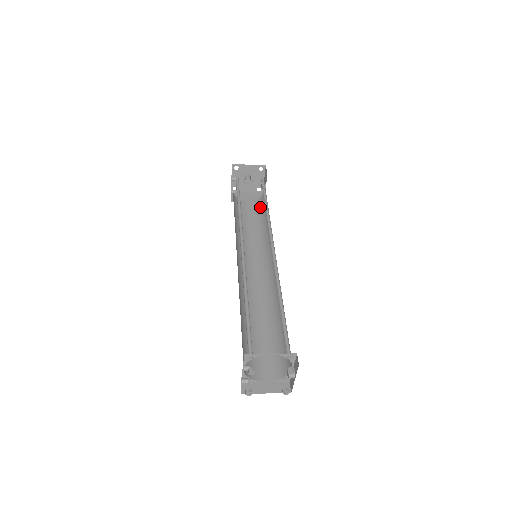
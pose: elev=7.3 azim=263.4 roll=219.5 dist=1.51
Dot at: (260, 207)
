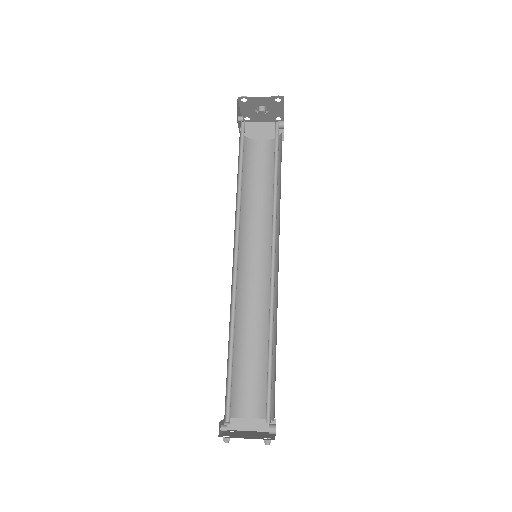
Dot at: occluded
